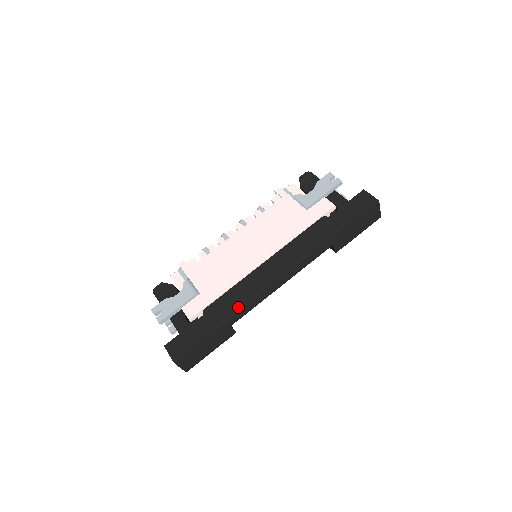
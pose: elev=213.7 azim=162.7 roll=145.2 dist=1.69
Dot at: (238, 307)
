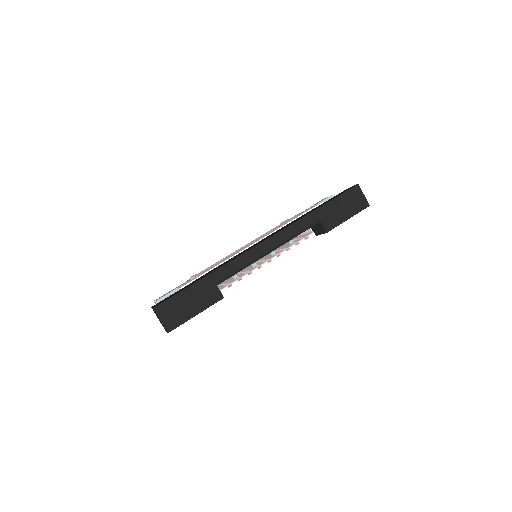
Dot at: (223, 265)
